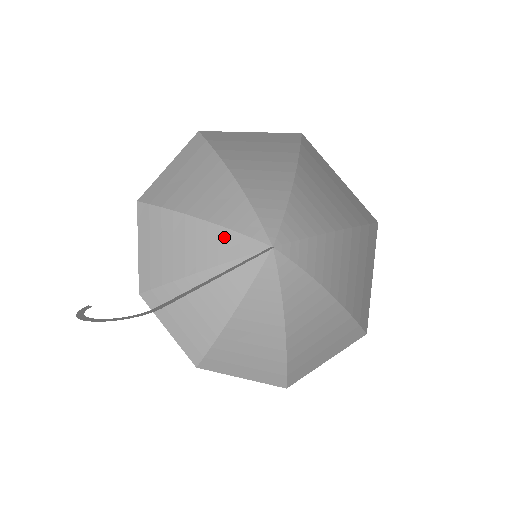
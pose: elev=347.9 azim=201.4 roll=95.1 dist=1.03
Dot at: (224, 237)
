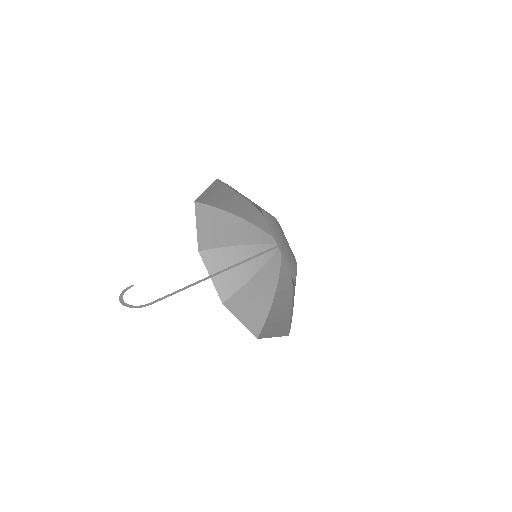
Dot at: (252, 229)
